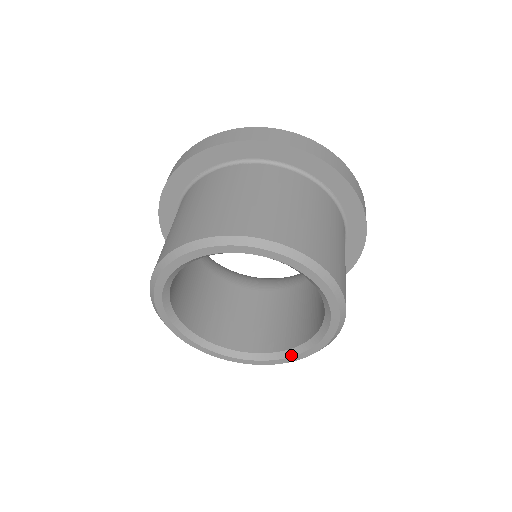
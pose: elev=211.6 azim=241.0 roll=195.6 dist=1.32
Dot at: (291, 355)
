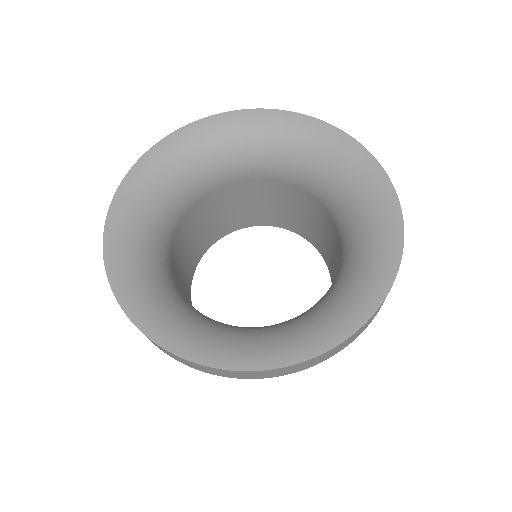
Dot at: occluded
